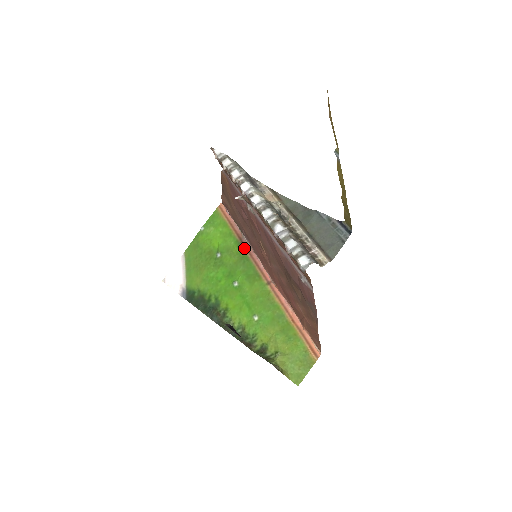
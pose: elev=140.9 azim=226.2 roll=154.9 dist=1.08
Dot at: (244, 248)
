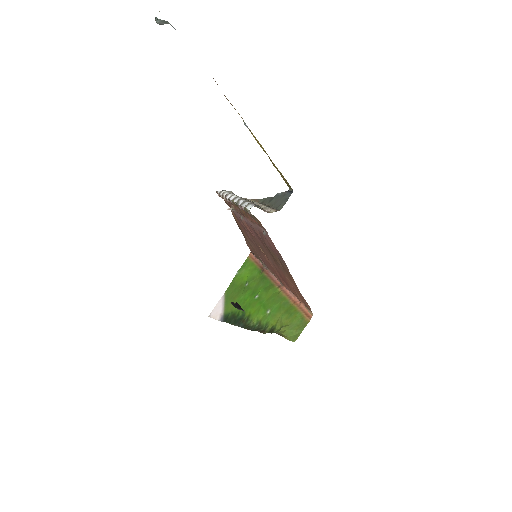
Dot at: (264, 273)
